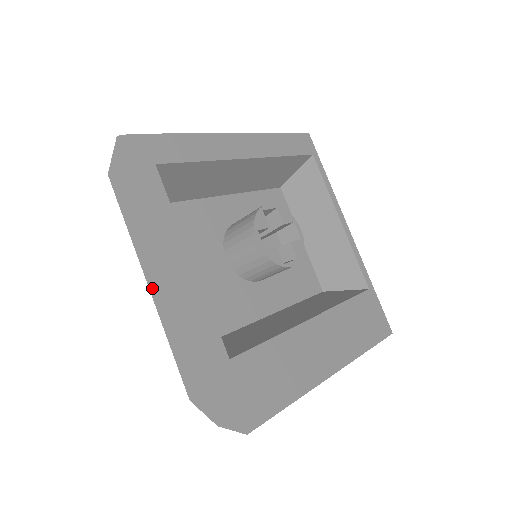
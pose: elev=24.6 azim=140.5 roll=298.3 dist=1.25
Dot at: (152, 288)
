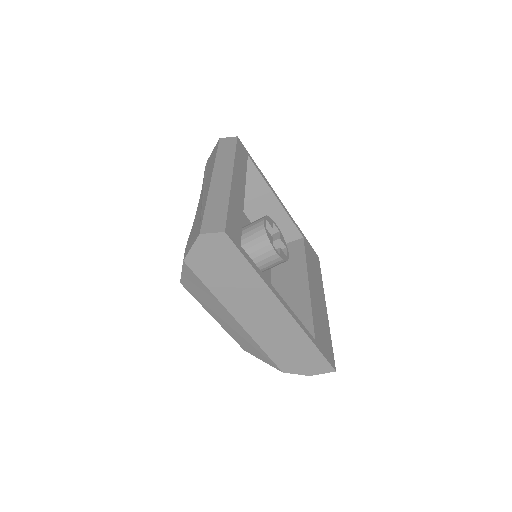
Dot at: (244, 323)
